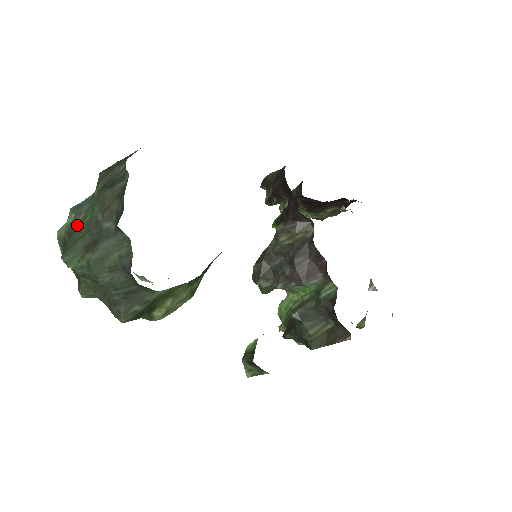
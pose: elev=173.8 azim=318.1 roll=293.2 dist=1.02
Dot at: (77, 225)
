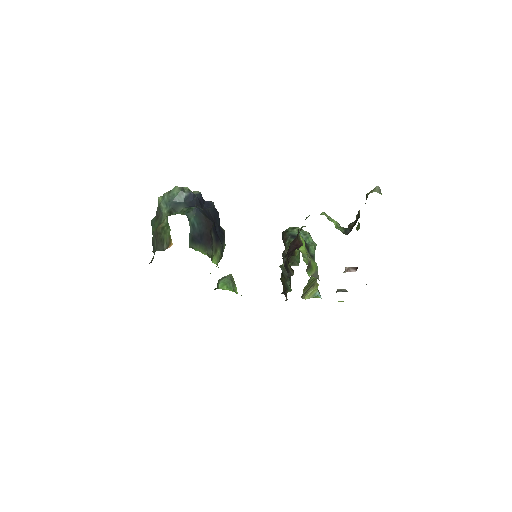
Dot at: (158, 215)
